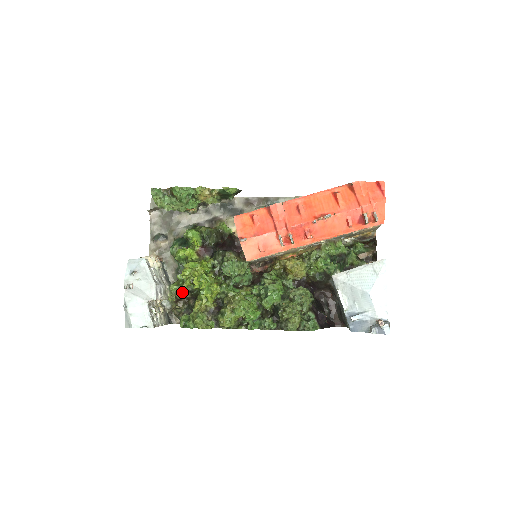
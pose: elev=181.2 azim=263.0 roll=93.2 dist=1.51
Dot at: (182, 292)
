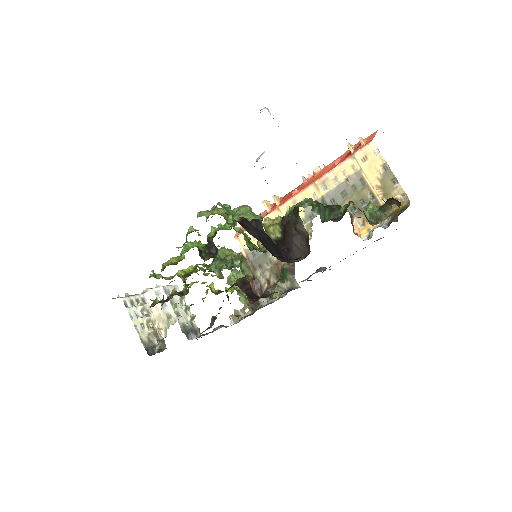
Dot at: (174, 291)
